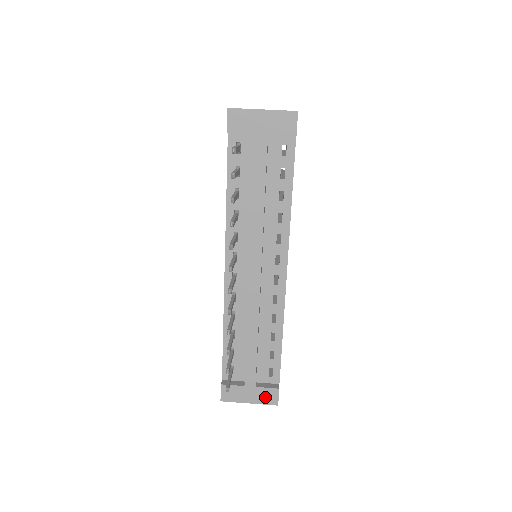
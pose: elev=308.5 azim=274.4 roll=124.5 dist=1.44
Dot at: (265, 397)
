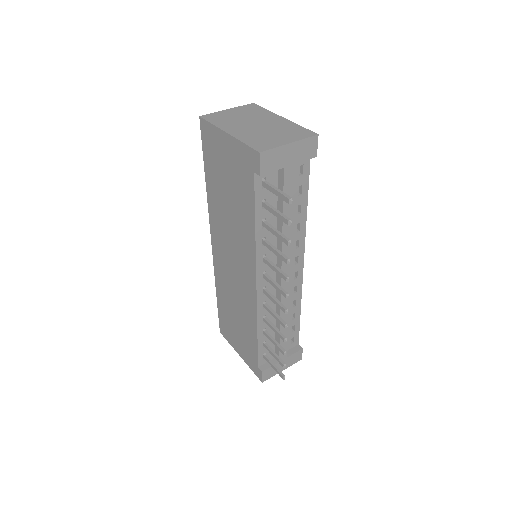
Dot at: (293, 360)
